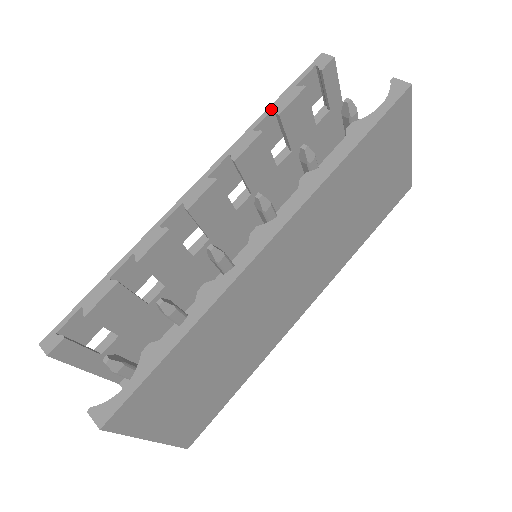
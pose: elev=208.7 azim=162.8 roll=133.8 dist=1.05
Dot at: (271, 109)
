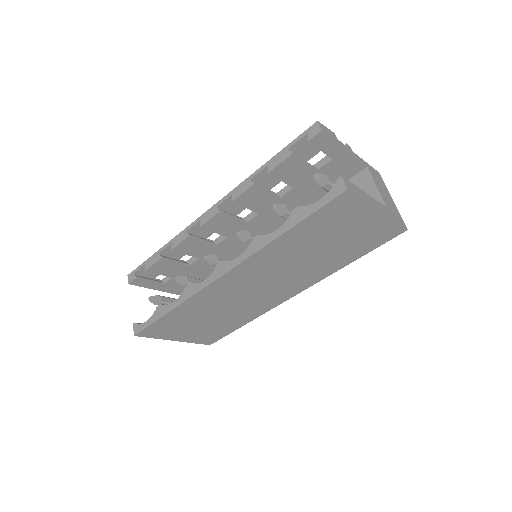
Dot at: (266, 165)
